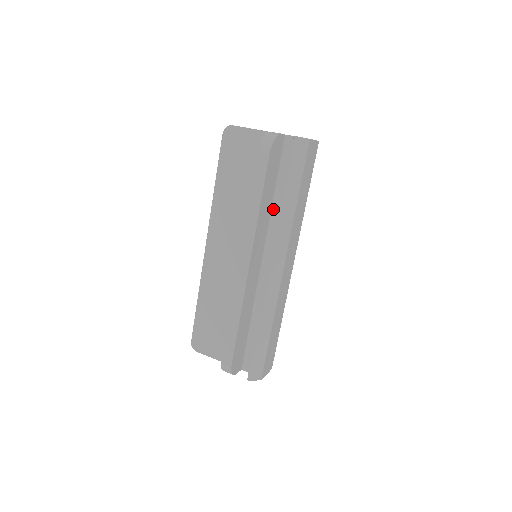
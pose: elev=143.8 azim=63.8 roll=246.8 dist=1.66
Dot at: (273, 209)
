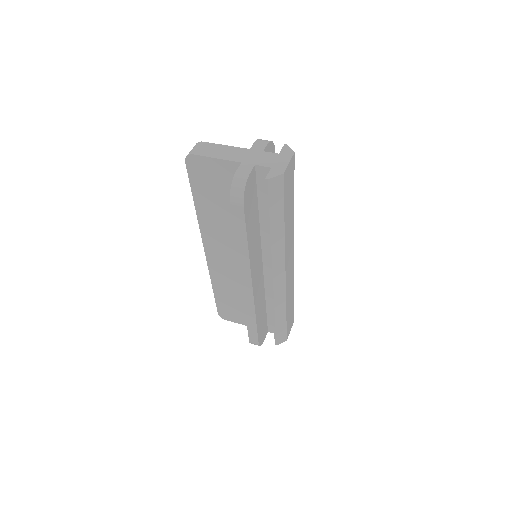
Dot at: (261, 228)
